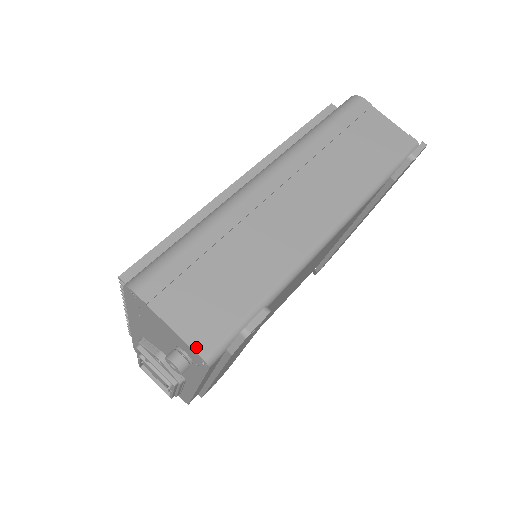
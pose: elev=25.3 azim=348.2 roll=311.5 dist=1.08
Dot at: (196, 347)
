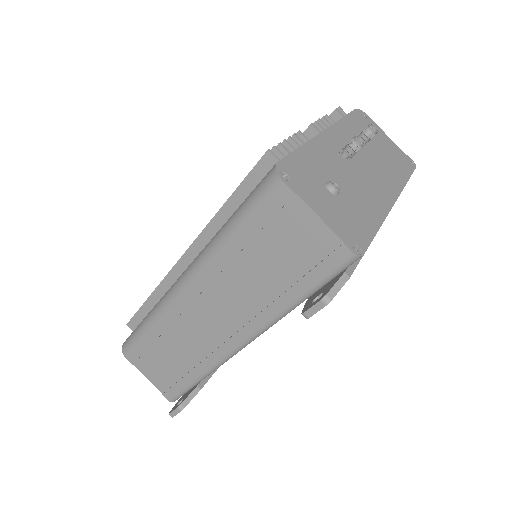
Dot at: (163, 394)
